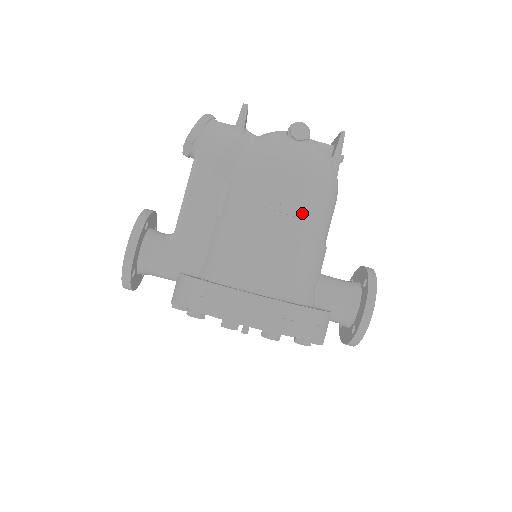
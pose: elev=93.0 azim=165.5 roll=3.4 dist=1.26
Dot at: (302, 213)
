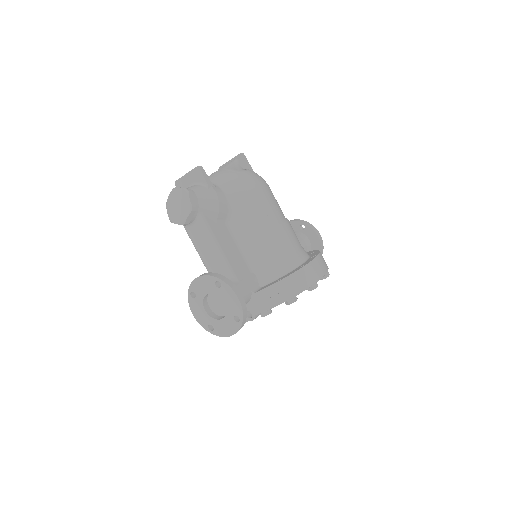
Dot at: (279, 208)
